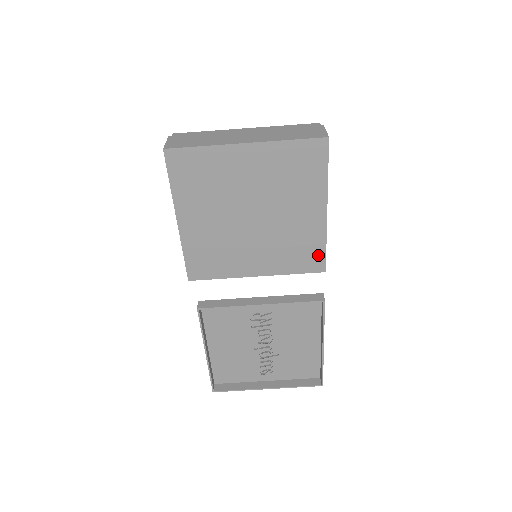
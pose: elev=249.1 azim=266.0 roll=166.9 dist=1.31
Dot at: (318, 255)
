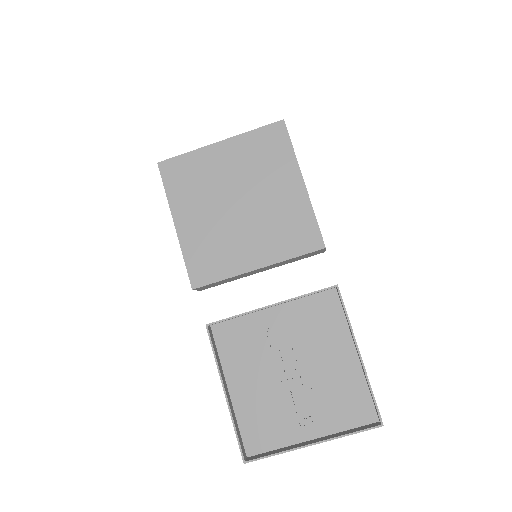
Dot at: (311, 230)
